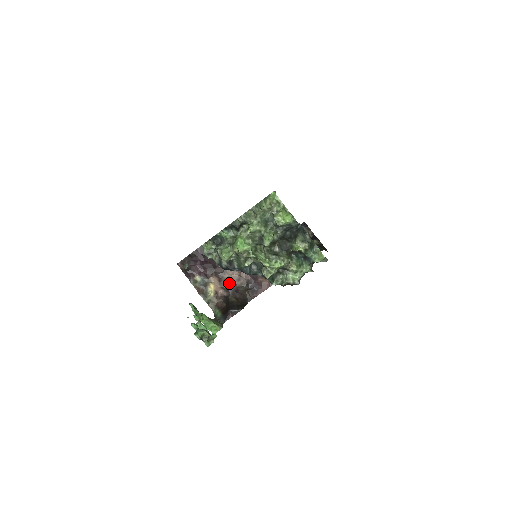
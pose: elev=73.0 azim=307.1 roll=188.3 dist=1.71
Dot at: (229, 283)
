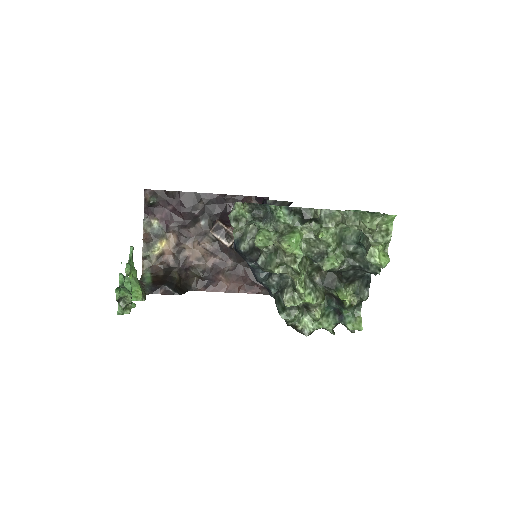
Dot at: (185, 255)
